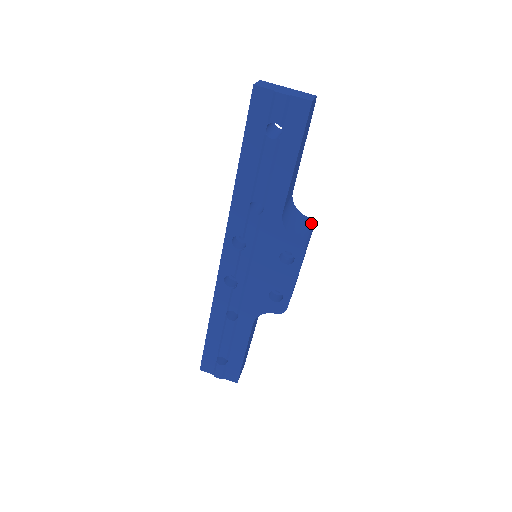
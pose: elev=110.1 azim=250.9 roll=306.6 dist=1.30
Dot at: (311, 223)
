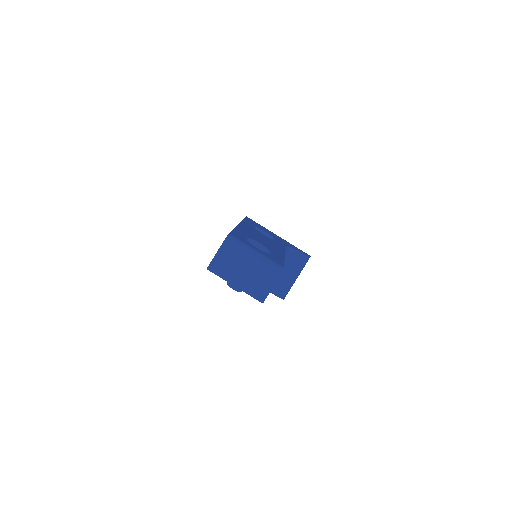
Dot at: (305, 260)
